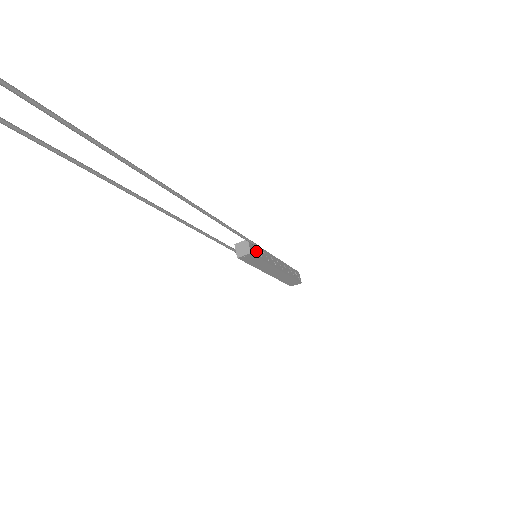
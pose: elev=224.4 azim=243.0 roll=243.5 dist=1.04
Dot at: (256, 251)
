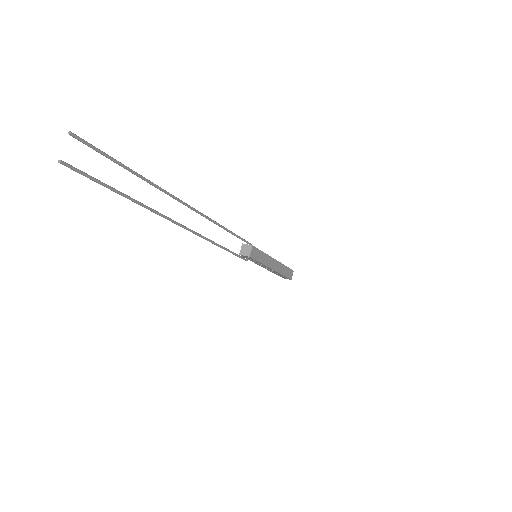
Dot at: occluded
